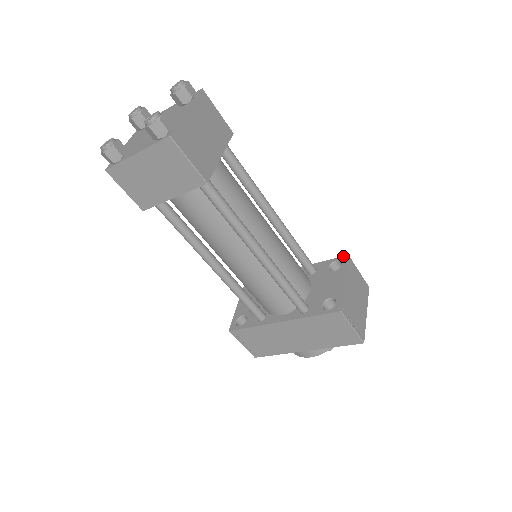
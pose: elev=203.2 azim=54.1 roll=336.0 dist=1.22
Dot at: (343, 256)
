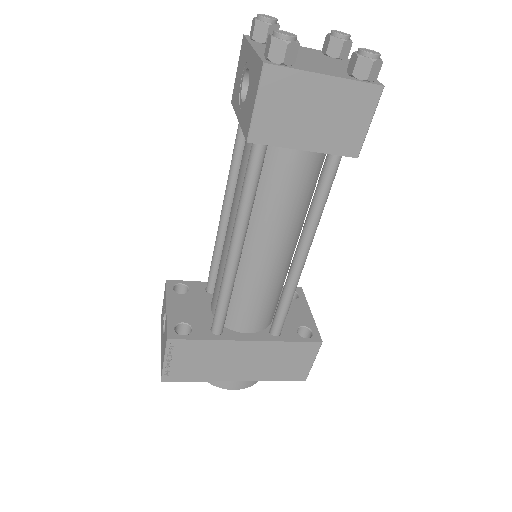
Dot at: occluded
